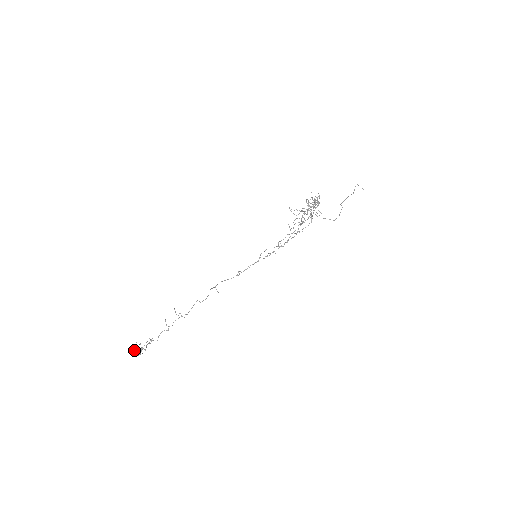
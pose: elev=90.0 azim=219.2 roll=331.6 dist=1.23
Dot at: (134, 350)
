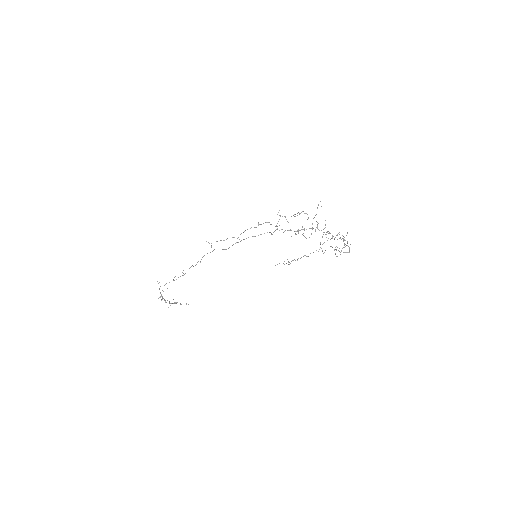
Dot at: occluded
